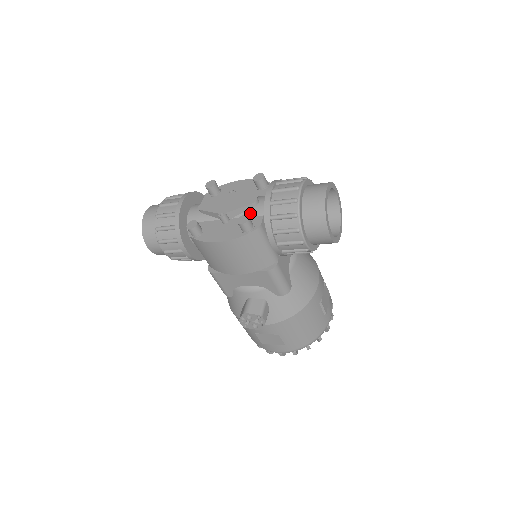
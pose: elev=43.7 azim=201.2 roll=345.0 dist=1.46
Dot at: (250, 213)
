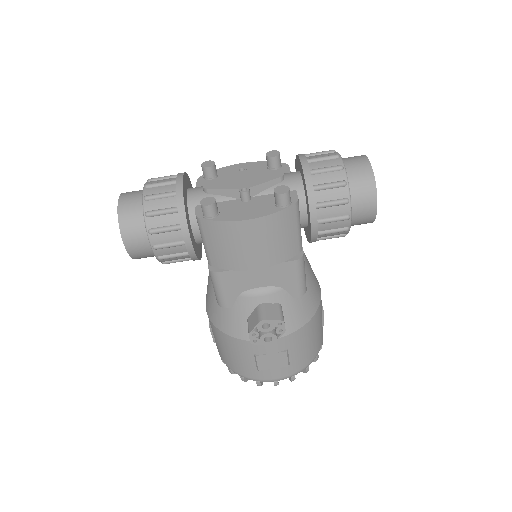
Dot at: occluded
